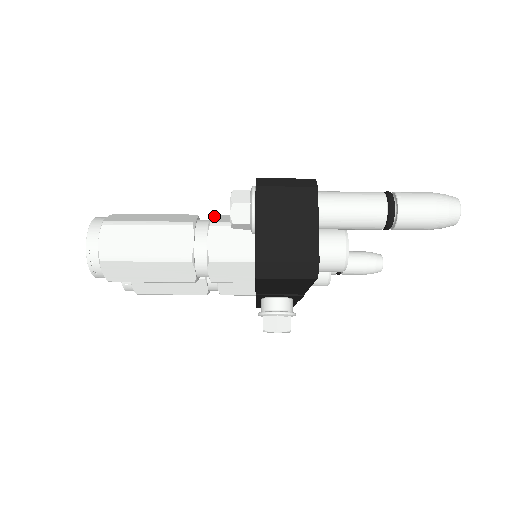
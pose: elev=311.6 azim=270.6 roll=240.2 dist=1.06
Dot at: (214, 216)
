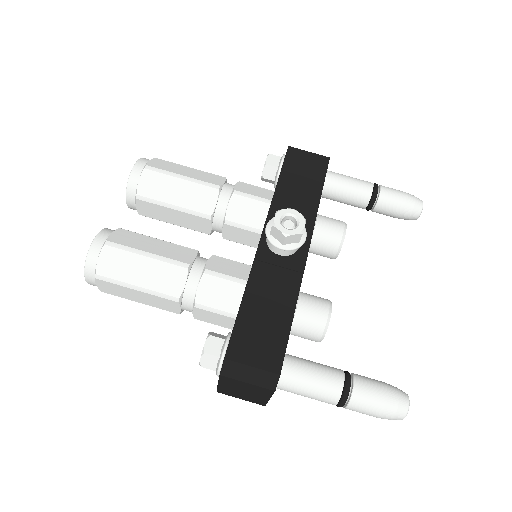
Dot at: (203, 281)
